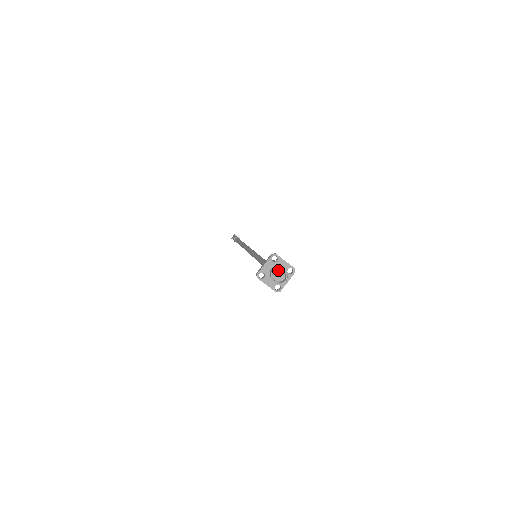
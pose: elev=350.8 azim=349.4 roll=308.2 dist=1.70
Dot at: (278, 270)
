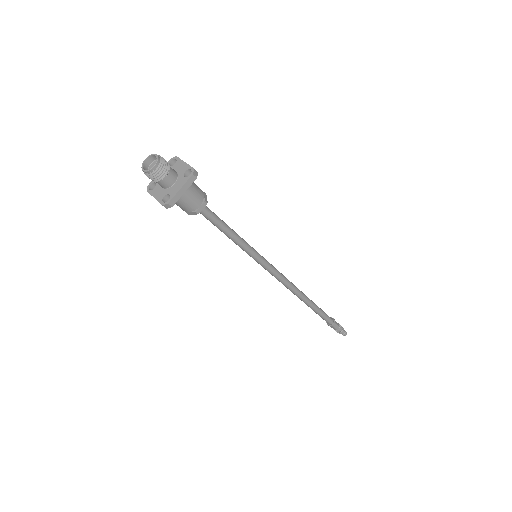
Dot at: (151, 156)
